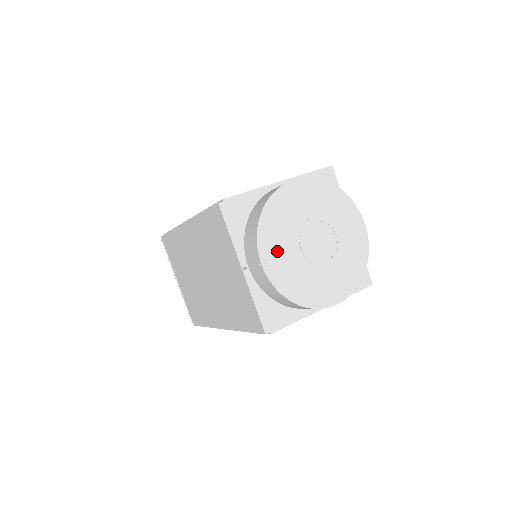
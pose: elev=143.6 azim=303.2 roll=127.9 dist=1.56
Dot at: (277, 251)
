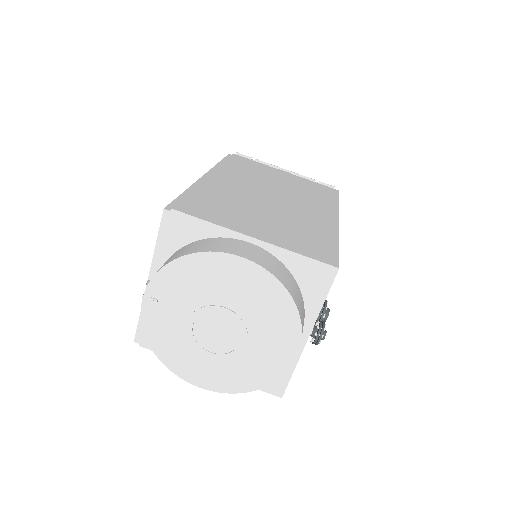
Dot at: (168, 302)
